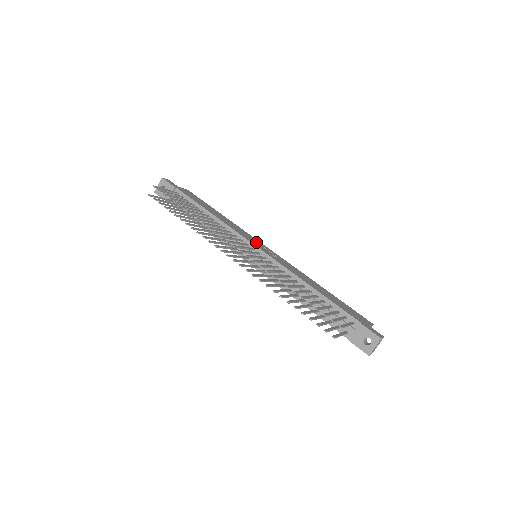
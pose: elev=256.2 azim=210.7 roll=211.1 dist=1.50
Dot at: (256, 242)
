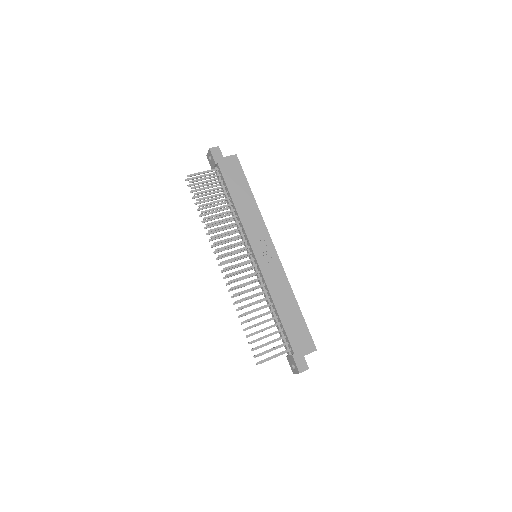
Dot at: (263, 240)
